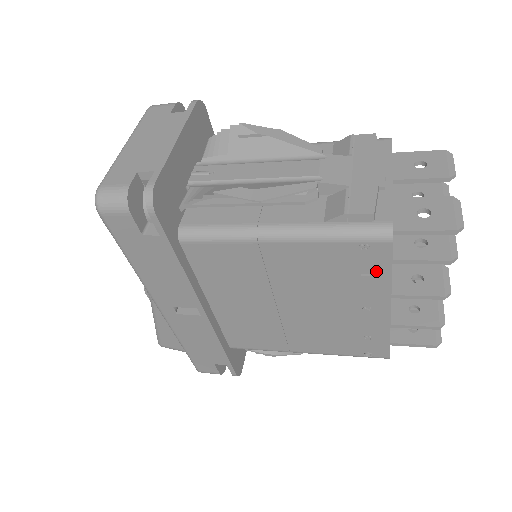
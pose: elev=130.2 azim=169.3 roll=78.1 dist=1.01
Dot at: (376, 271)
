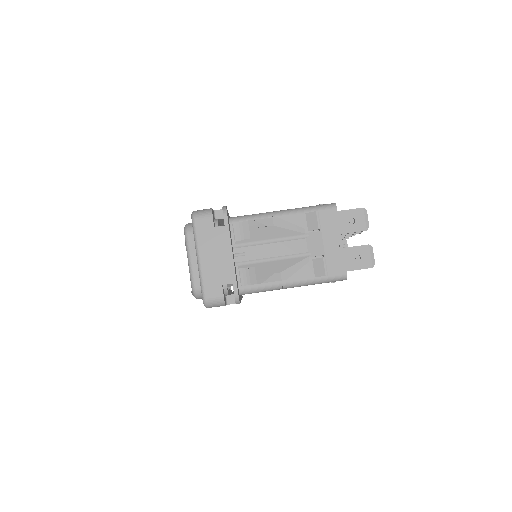
Dot at: occluded
